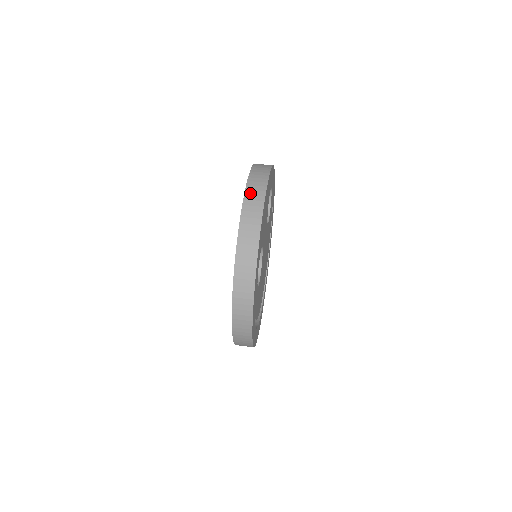
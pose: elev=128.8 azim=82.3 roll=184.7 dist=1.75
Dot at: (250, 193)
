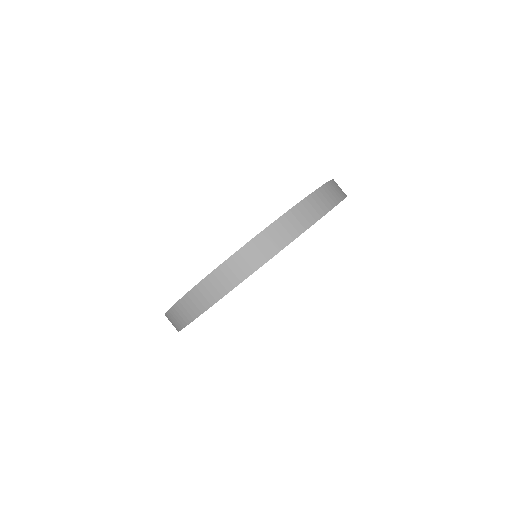
Dot at: (271, 233)
